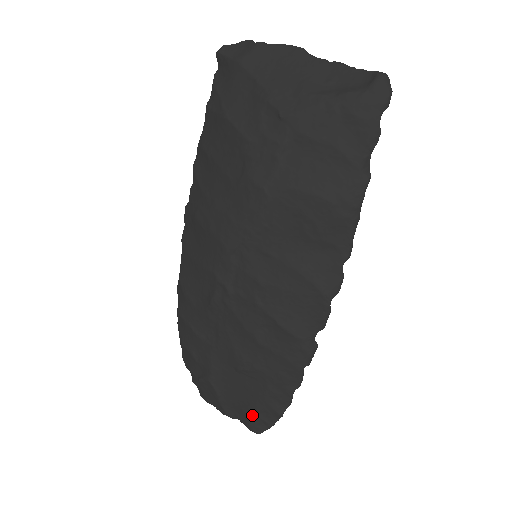
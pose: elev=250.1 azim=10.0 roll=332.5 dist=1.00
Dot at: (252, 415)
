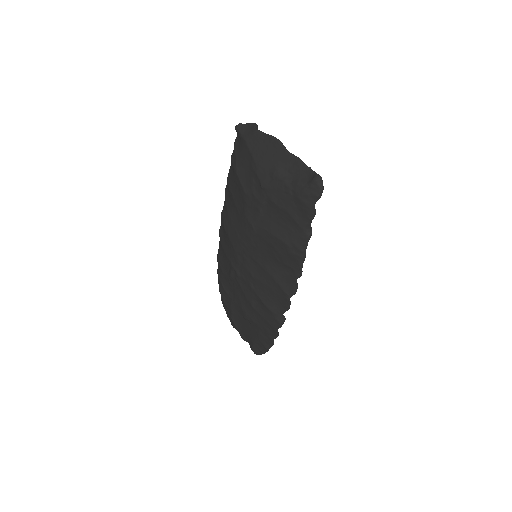
Dot at: (253, 344)
